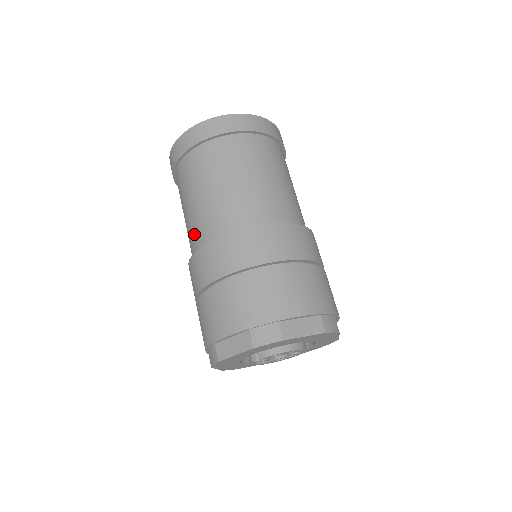
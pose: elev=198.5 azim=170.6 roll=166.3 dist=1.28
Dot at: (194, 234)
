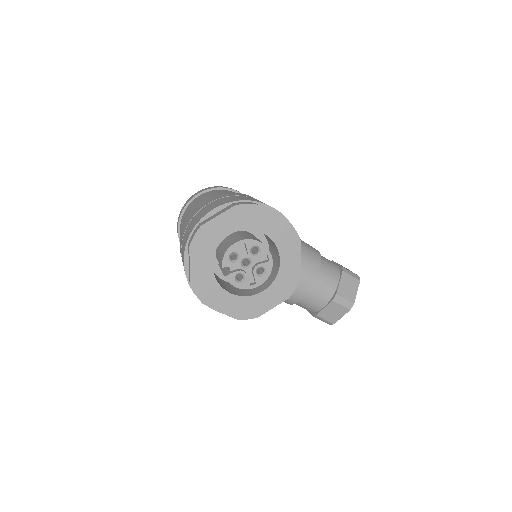
Dot at: occluded
